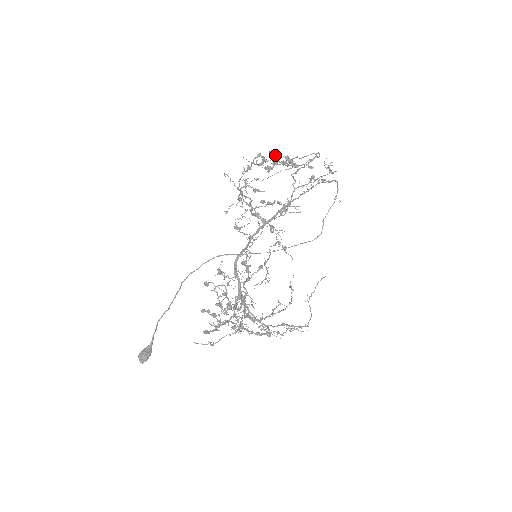
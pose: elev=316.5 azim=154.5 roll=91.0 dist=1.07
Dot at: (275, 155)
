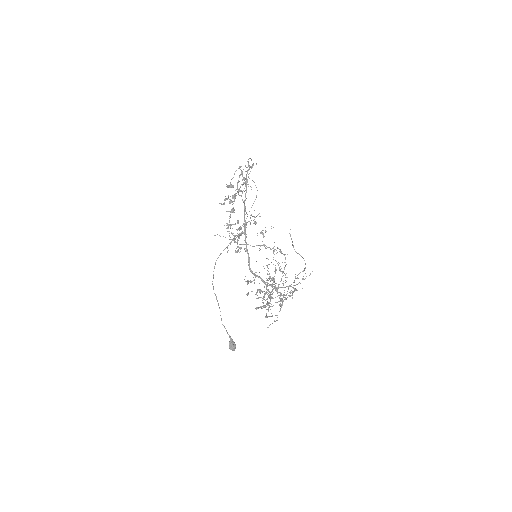
Dot at: occluded
